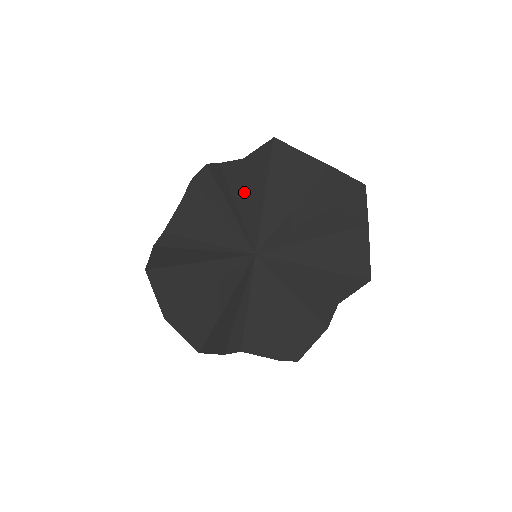
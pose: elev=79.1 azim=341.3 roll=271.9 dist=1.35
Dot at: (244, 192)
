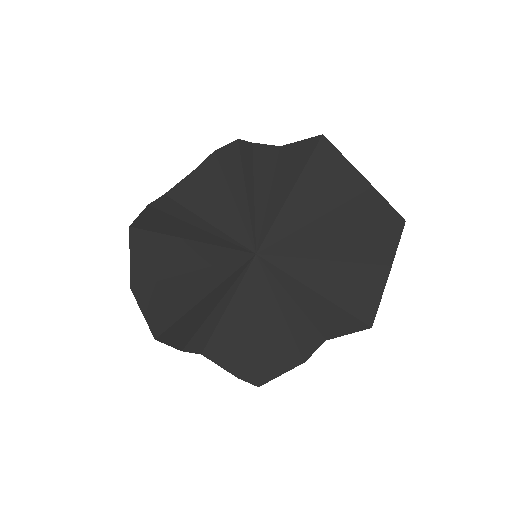
Dot at: (268, 182)
